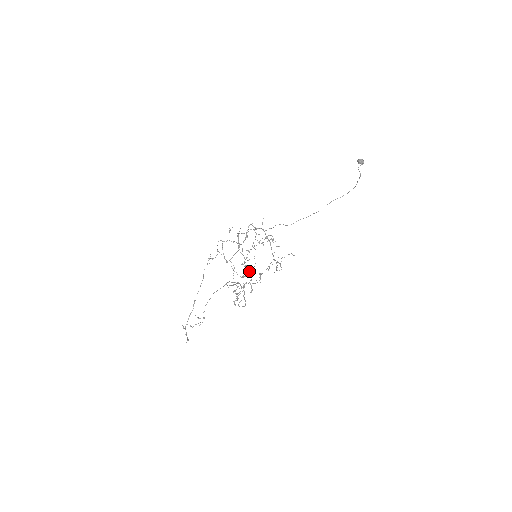
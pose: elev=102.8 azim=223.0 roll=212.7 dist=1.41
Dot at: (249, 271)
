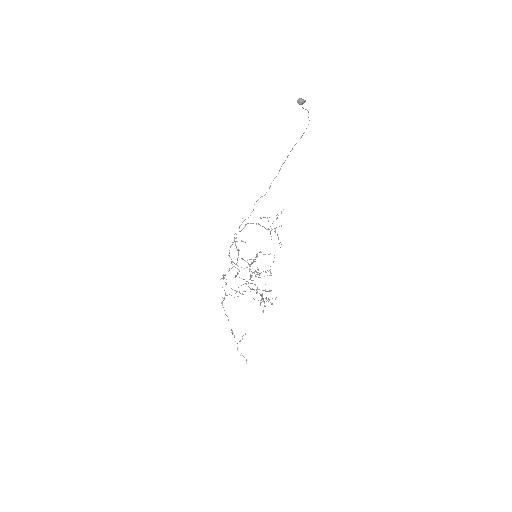
Dot at: (258, 270)
